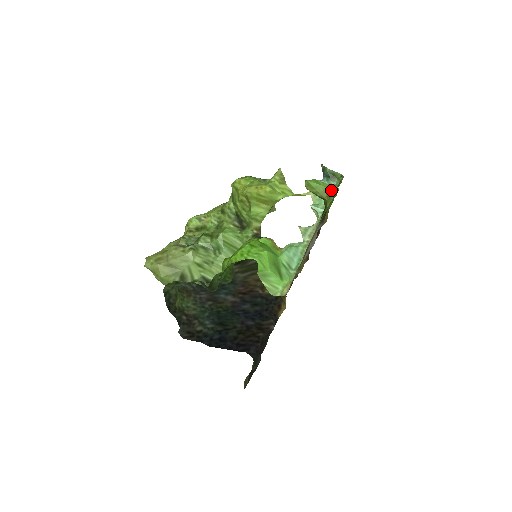
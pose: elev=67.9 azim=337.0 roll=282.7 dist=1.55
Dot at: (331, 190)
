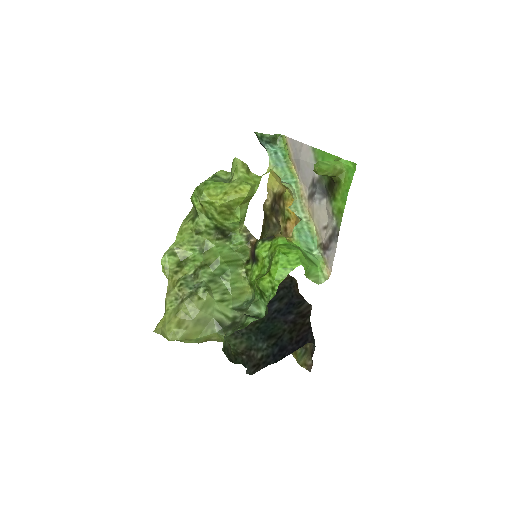
Dot at: (341, 166)
